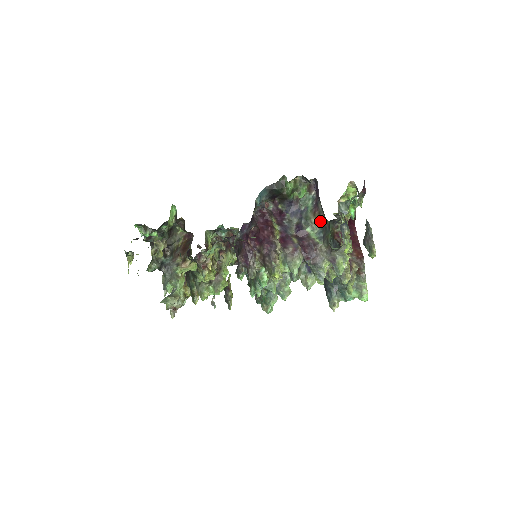
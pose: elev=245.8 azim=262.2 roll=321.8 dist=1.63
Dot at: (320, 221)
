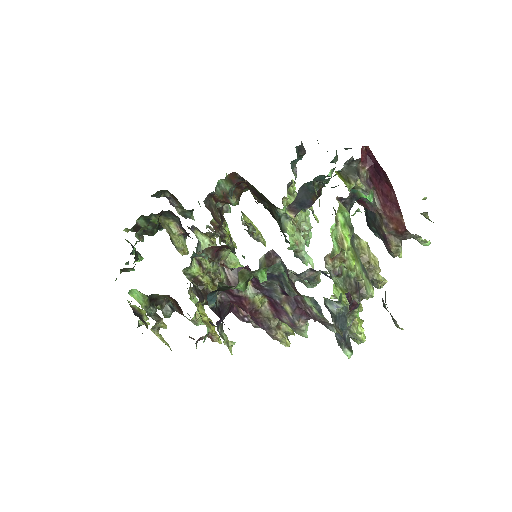
Dot at: occluded
